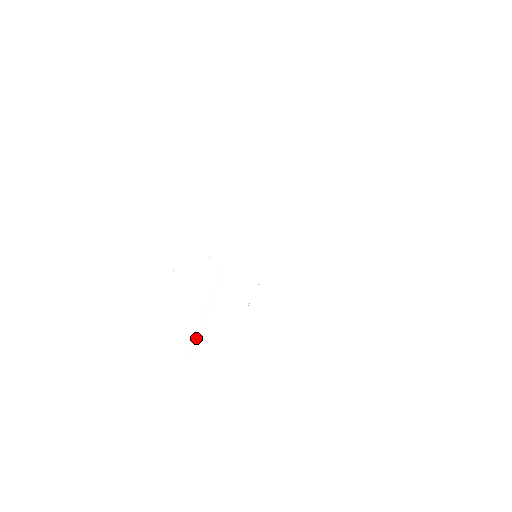
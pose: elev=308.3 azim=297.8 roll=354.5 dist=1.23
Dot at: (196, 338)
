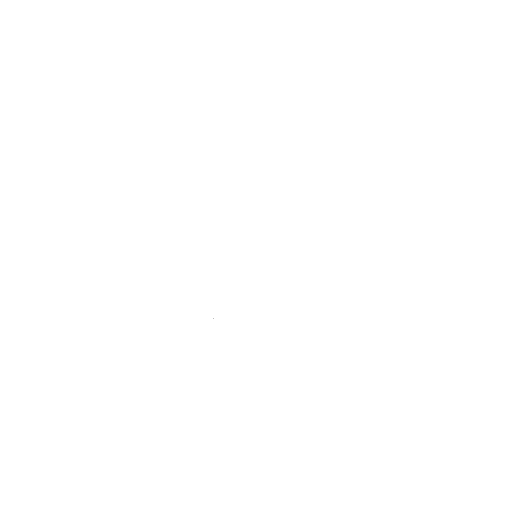
Dot at: occluded
